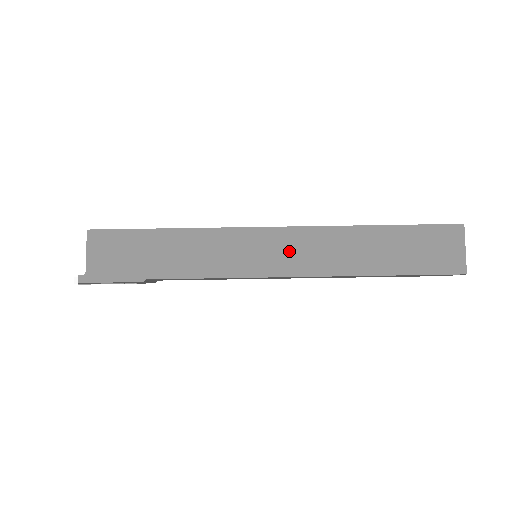
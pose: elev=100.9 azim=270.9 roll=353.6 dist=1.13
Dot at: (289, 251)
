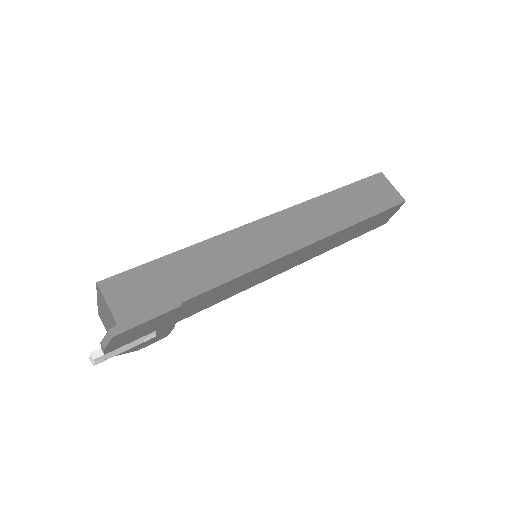
Dot at: (286, 231)
